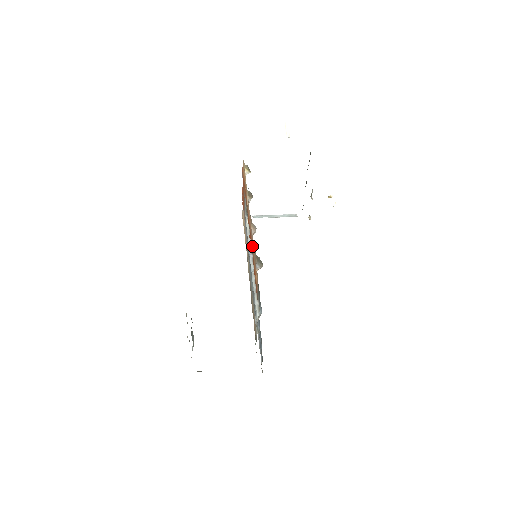
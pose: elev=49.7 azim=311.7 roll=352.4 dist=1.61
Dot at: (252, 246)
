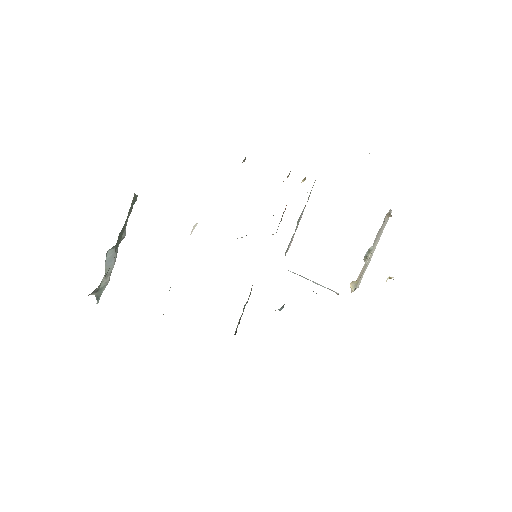
Dot at: occluded
